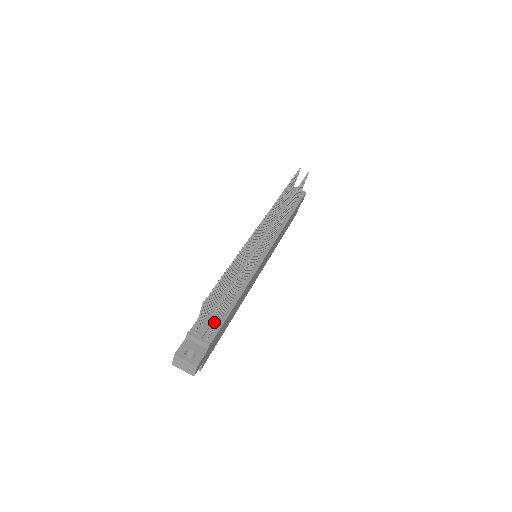
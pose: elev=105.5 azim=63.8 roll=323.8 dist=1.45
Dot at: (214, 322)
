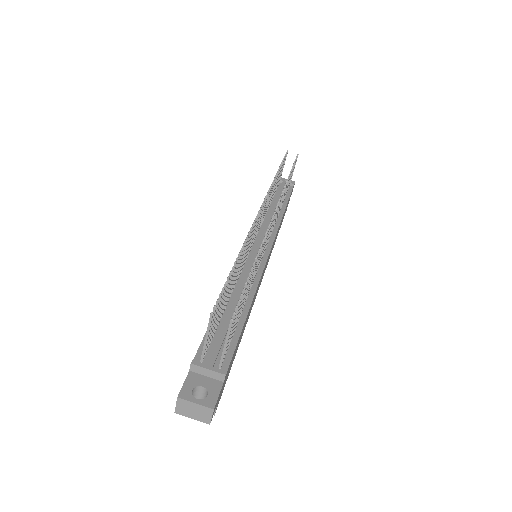
Dot at: occluded
